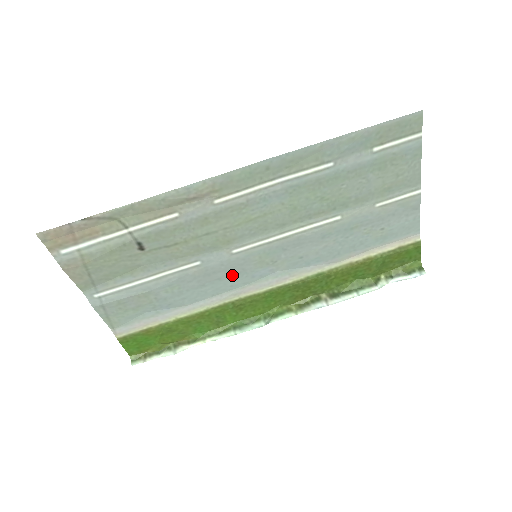
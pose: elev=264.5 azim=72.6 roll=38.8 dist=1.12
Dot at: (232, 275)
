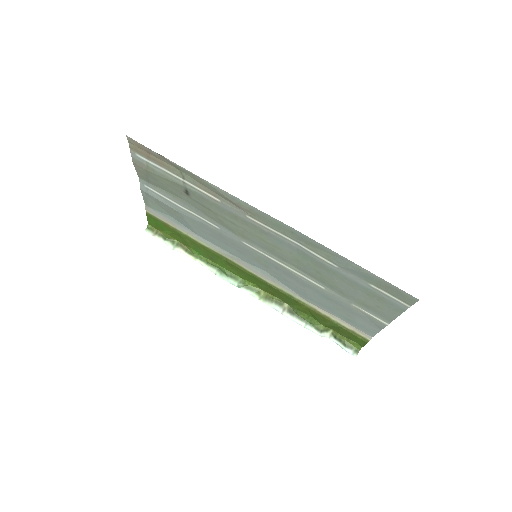
Dot at: (236, 249)
